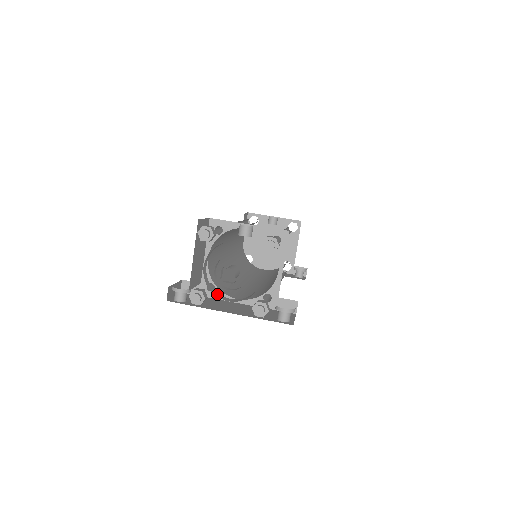
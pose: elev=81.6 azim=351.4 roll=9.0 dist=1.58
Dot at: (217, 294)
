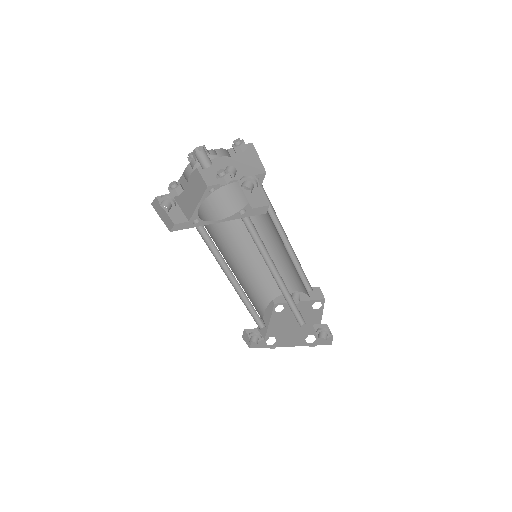
Dot at: occluded
